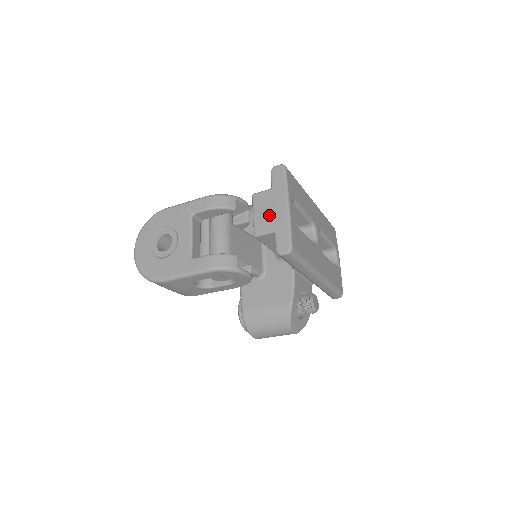
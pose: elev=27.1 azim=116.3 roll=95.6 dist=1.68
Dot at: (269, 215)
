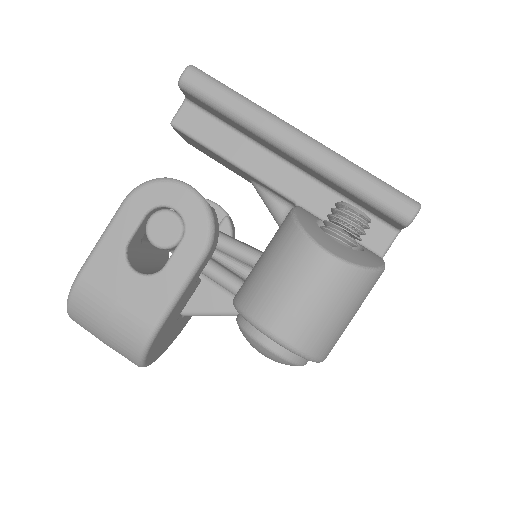
Dot at: occluded
